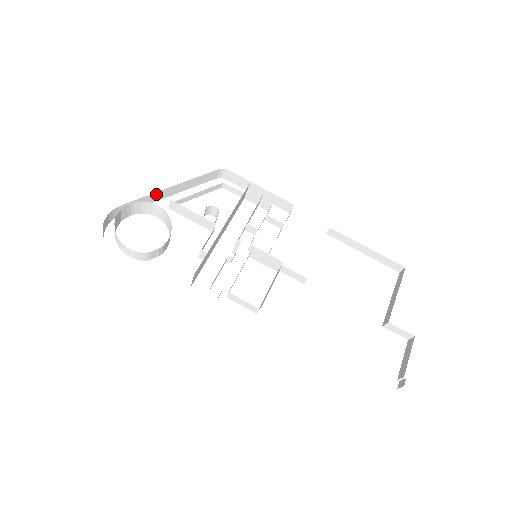
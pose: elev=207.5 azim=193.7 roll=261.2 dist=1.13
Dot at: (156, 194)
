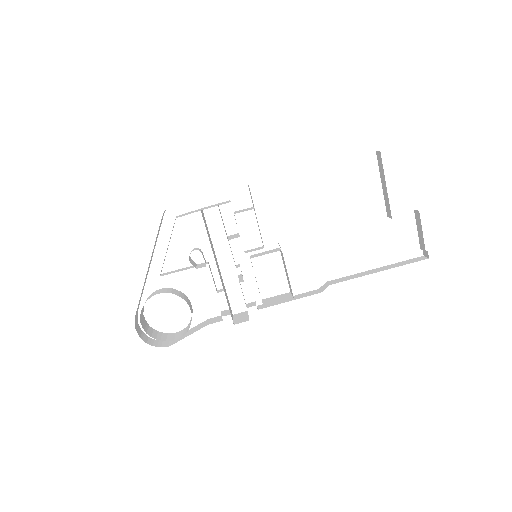
Dot at: occluded
